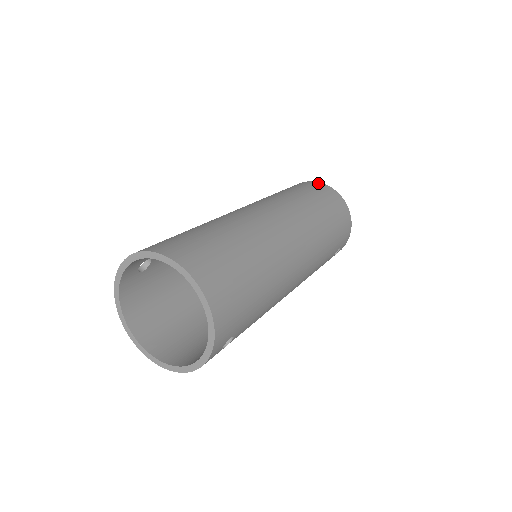
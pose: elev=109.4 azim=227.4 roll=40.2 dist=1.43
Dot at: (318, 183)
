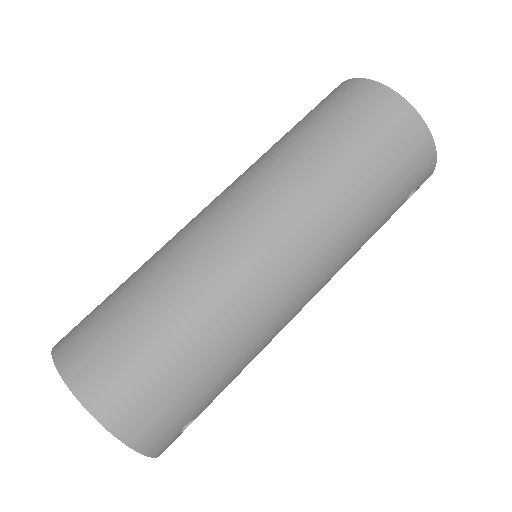
Dot at: (365, 85)
